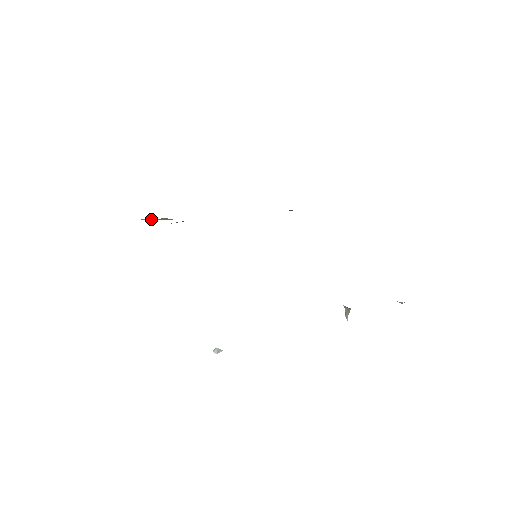
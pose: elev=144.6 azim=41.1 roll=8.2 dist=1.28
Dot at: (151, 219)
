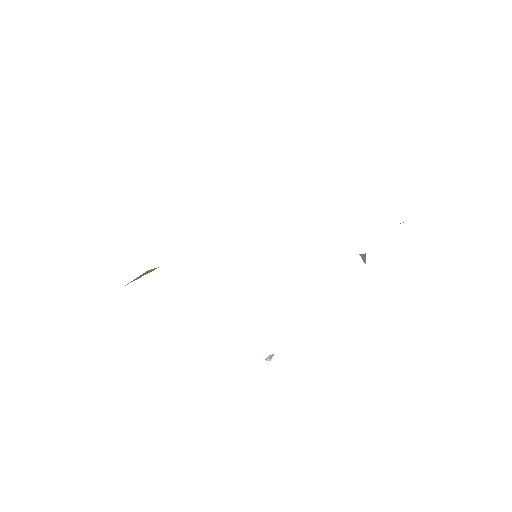
Dot at: (134, 280)
